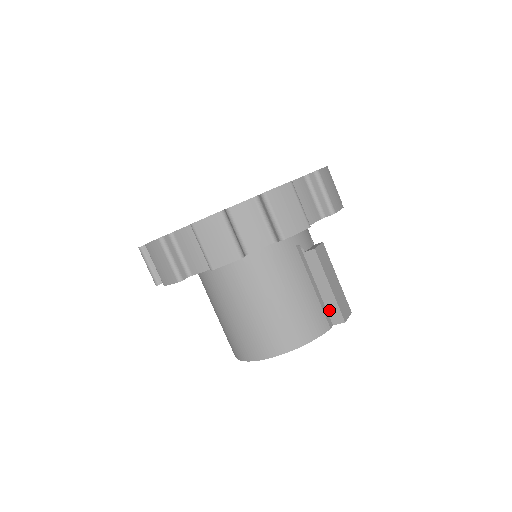
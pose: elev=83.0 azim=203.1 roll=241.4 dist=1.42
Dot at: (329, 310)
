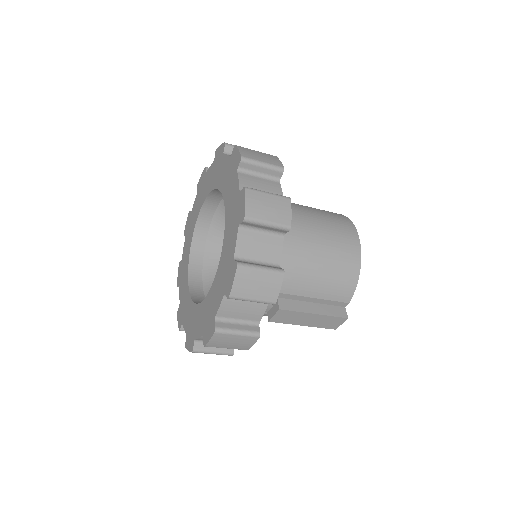
Dot at: occluded
